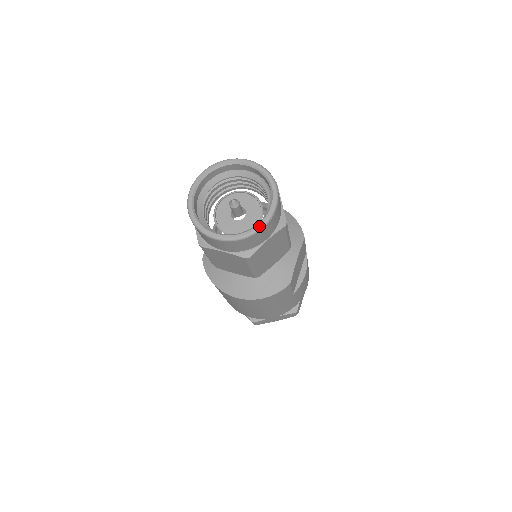
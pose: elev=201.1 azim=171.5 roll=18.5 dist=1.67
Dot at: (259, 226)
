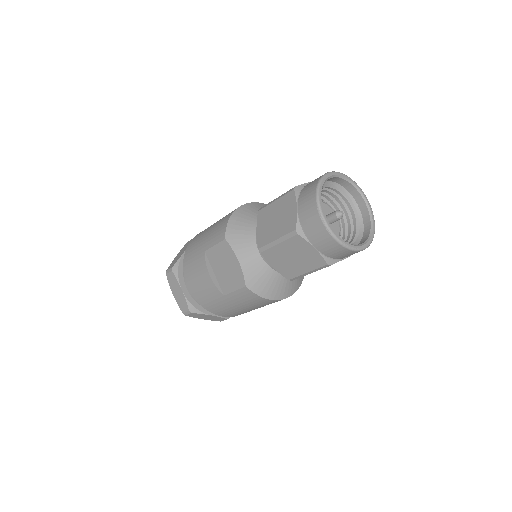
Dot at: (374, 222)
